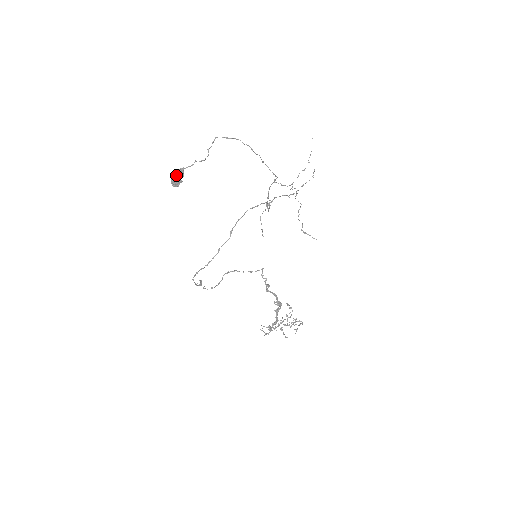
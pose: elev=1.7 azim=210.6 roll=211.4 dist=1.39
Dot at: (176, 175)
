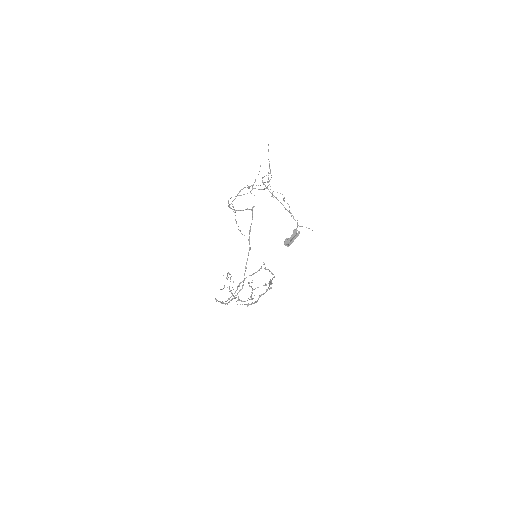
Dot at: (294, 237)
